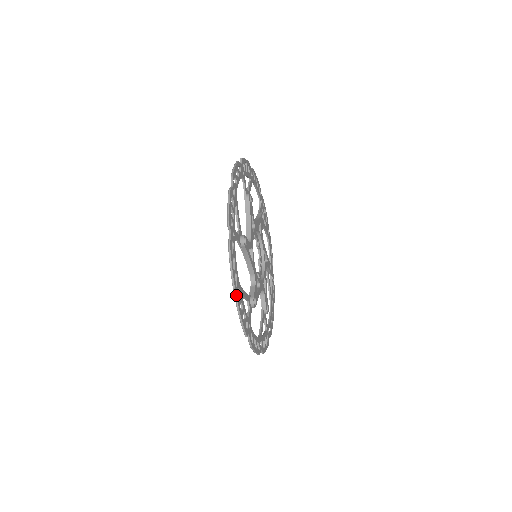
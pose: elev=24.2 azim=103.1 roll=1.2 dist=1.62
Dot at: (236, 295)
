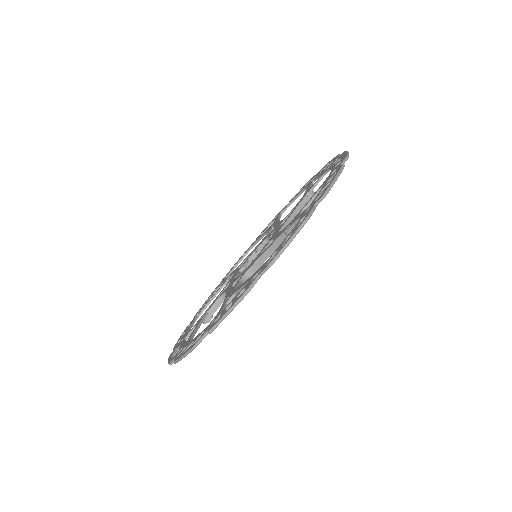
Dot at: occluded
